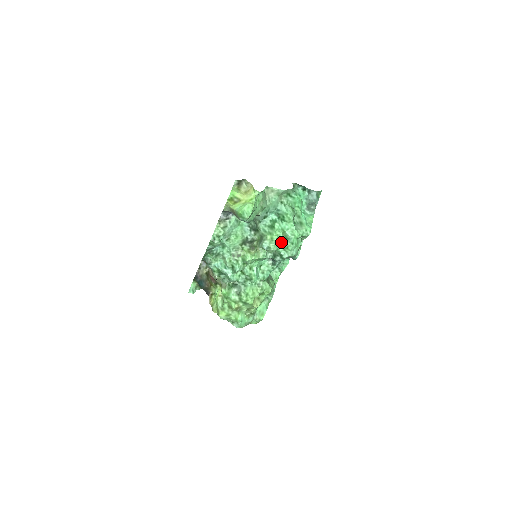
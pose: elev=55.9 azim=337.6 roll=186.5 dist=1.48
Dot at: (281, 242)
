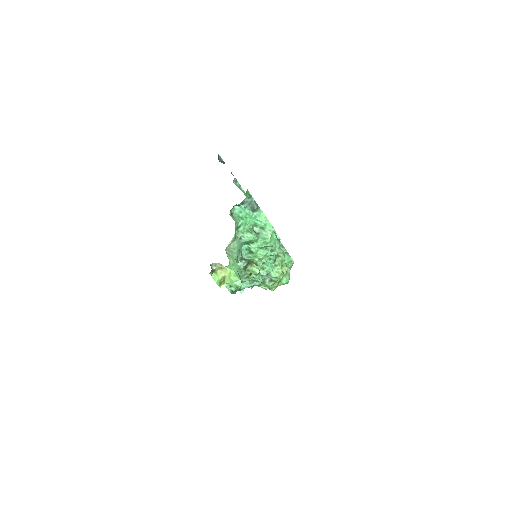
Dot at: (266, 253)
